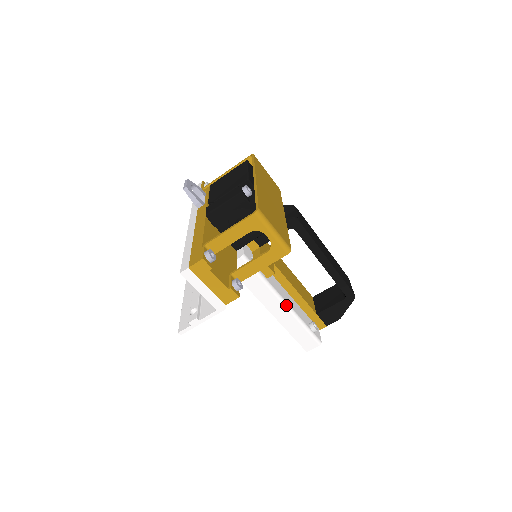
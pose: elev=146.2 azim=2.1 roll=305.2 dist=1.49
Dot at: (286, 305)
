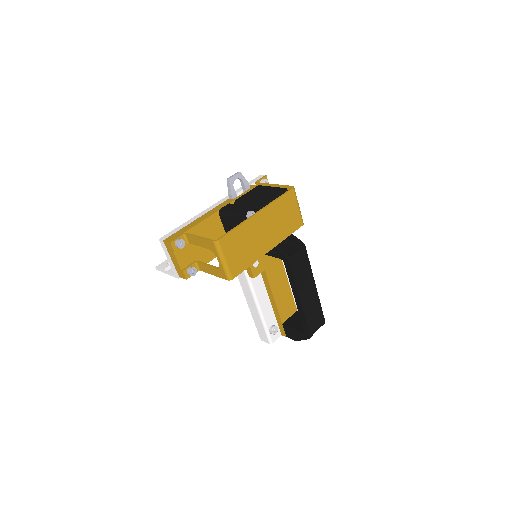
Dot at: (256, 302)
